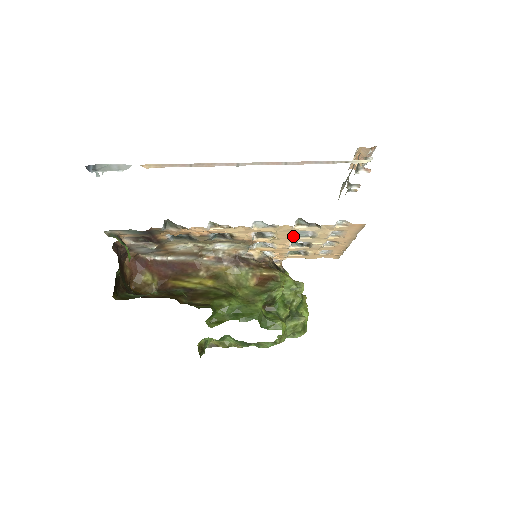
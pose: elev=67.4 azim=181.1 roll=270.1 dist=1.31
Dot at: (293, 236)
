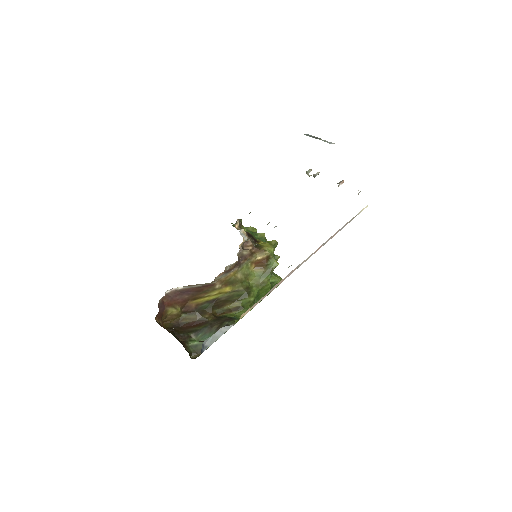
Dot at: occluded
